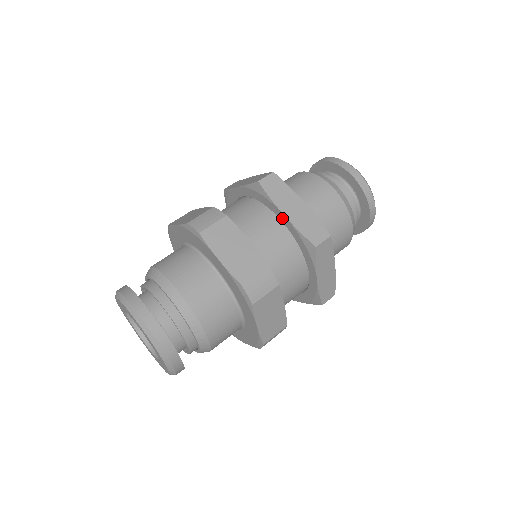
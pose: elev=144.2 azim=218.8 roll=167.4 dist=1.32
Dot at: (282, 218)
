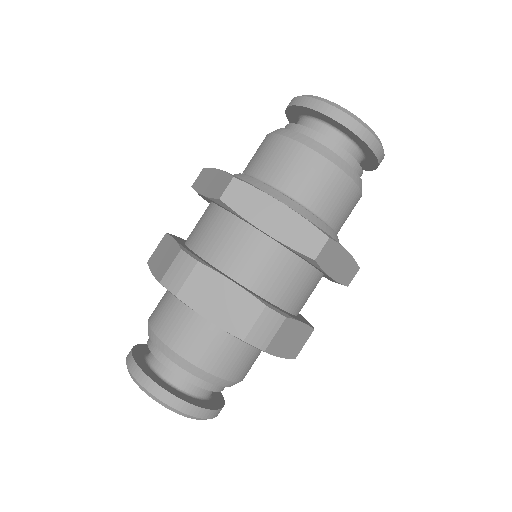
Dot at: (264, 233)
